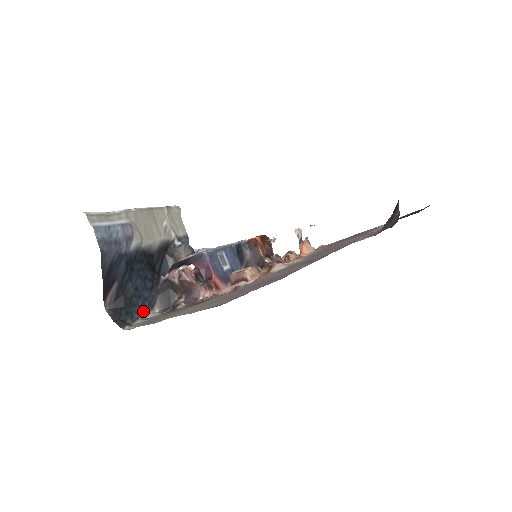
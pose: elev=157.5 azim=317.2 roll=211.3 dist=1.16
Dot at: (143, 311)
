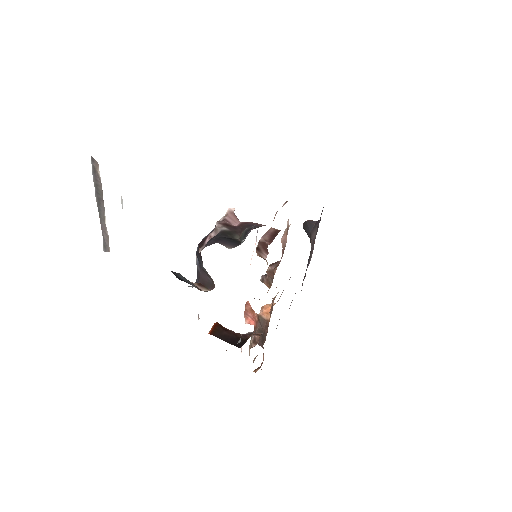
Dot at: occluded
